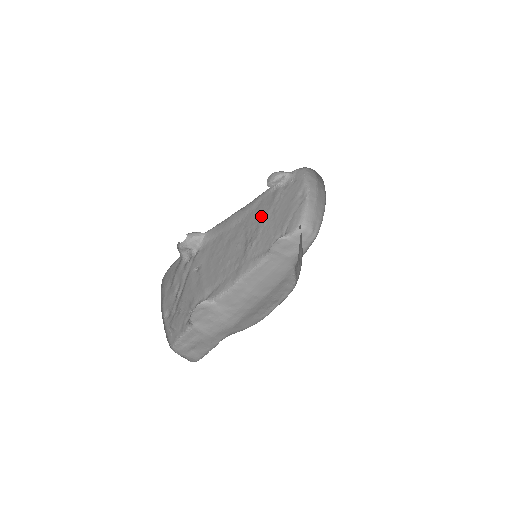
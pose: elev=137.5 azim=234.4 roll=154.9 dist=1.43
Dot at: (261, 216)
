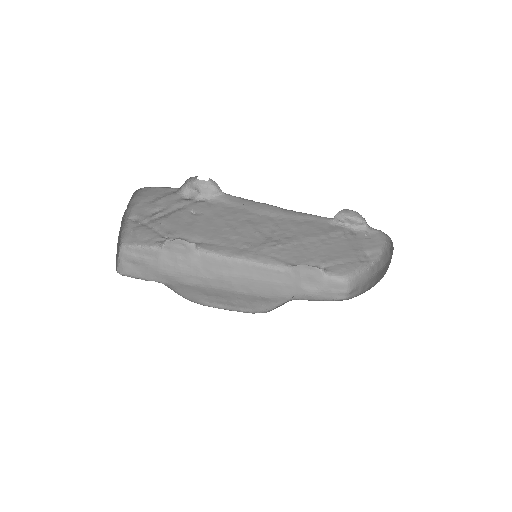
Dot at: (304, 232)
